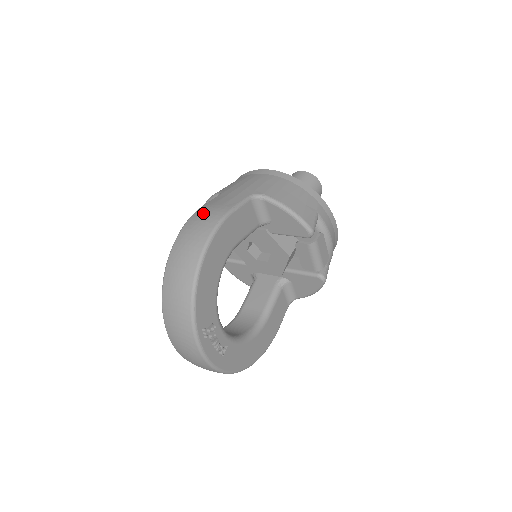
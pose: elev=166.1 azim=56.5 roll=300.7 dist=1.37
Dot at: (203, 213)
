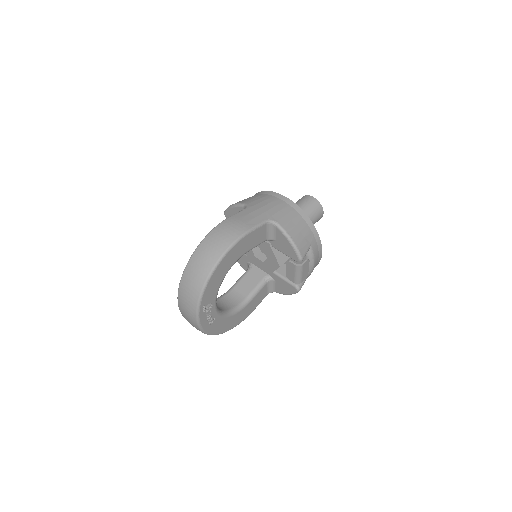
Dot at: (229, 225)
